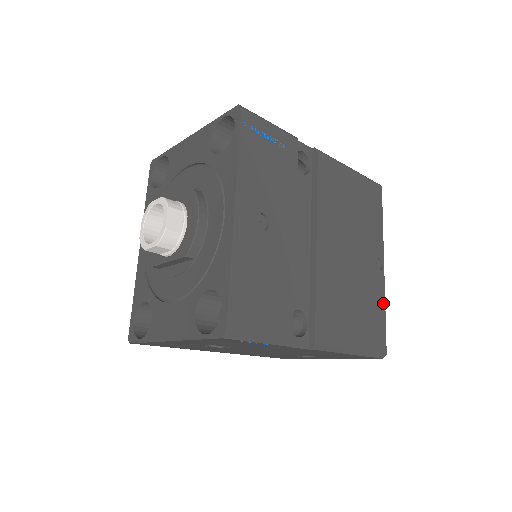
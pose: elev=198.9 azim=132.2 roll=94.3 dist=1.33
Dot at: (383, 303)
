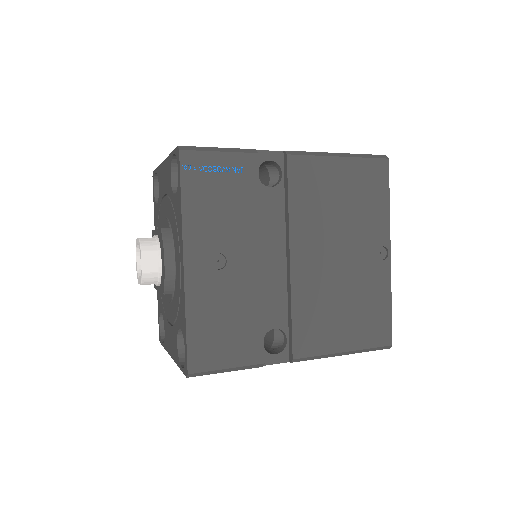
Dot at: (388, 294)
